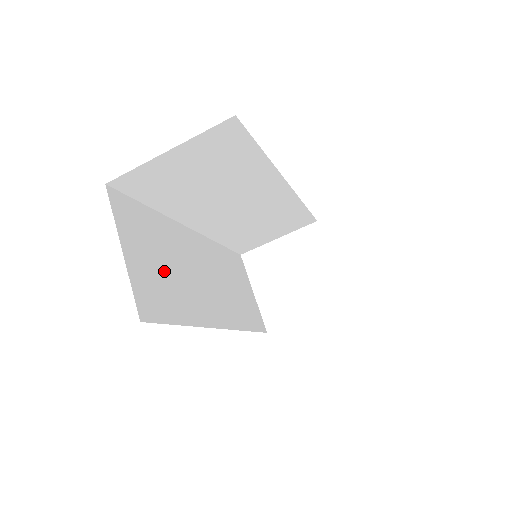
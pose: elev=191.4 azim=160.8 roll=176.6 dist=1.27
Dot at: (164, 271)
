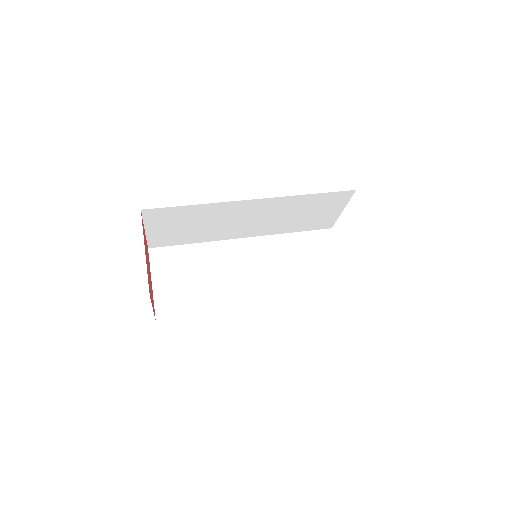
Dot at: (192, 284)
